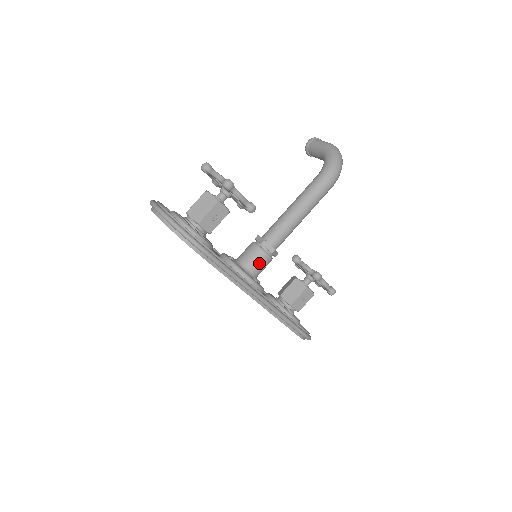
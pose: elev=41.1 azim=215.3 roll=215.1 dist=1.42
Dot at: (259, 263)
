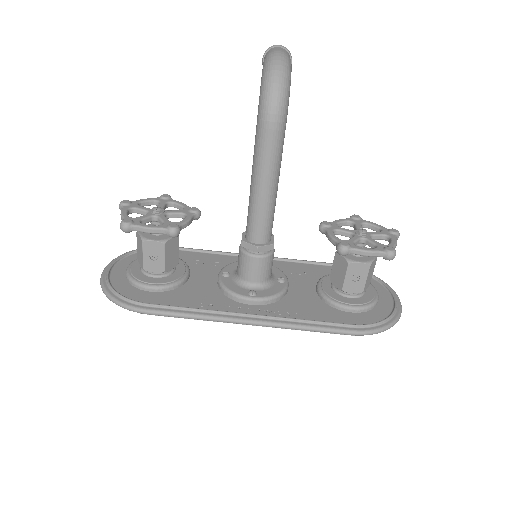
Dot at: (251, 270)
